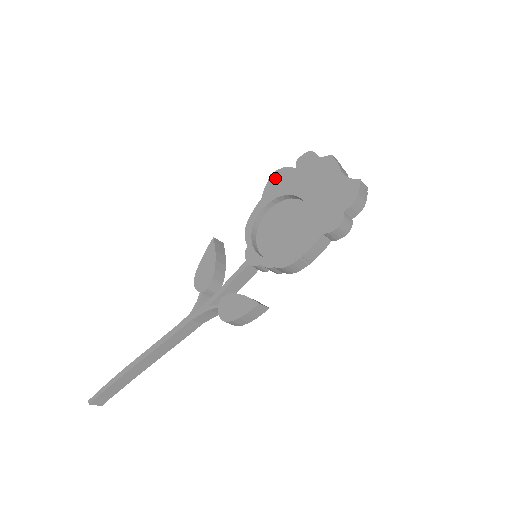
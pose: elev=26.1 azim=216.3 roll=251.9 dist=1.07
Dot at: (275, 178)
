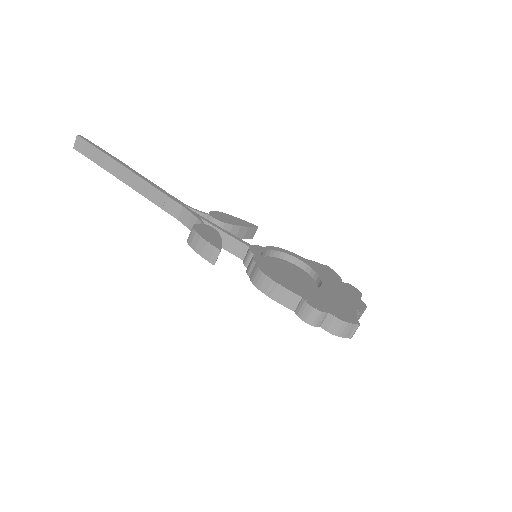
Dot at: (327, 269)
